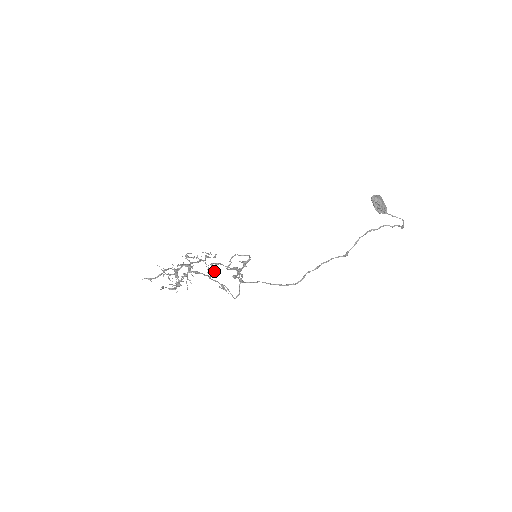
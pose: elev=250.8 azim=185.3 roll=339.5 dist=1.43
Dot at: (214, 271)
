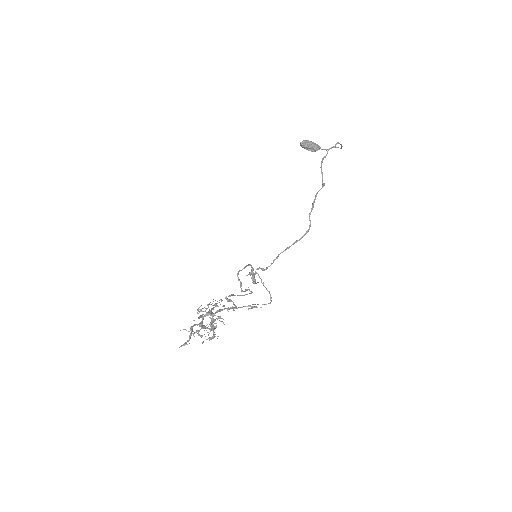
Dot at: occluded
